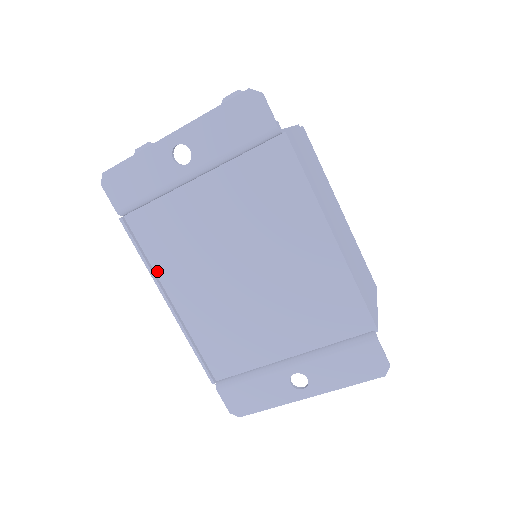
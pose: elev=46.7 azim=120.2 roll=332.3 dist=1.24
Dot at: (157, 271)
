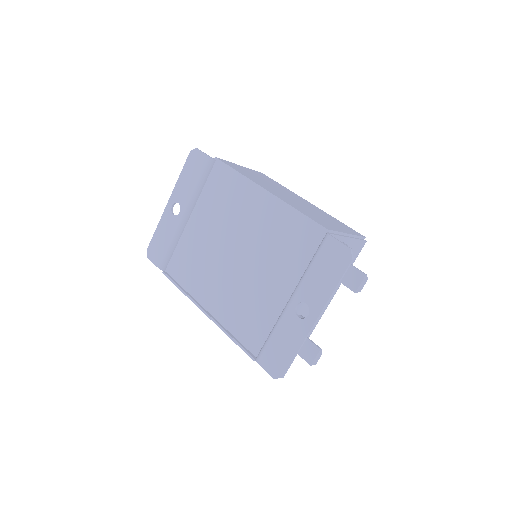
Dot at: (192, 294)
